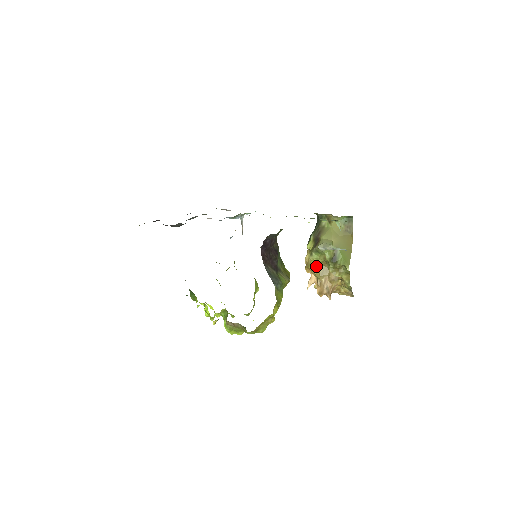
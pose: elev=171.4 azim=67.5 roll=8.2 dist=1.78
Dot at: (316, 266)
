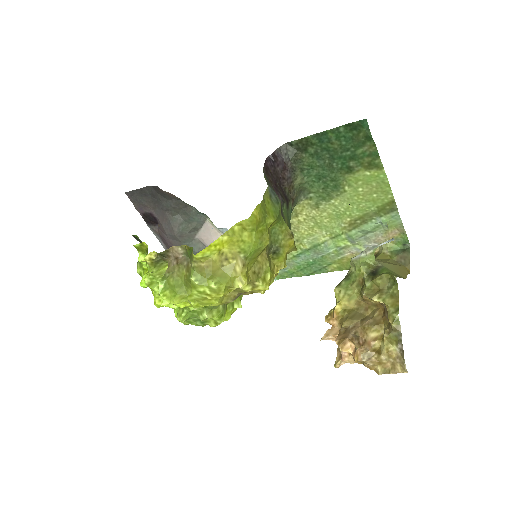
Dot at: (343, 307)
